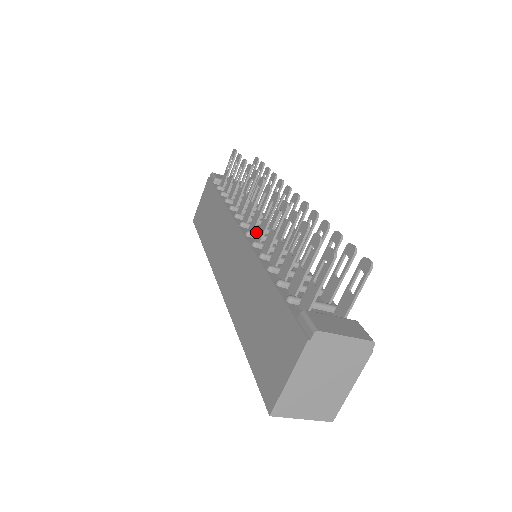
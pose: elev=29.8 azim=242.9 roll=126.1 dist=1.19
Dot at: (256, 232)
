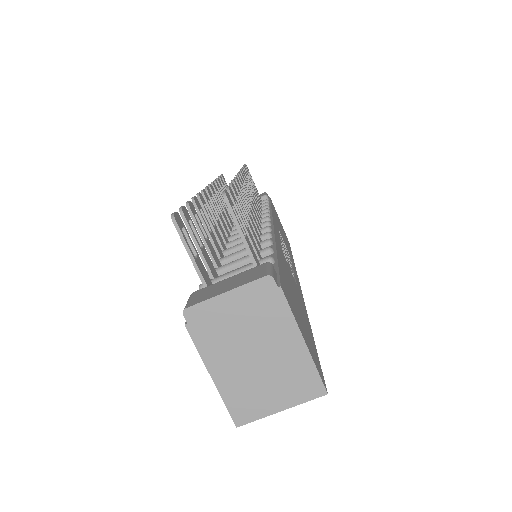
Dot at: occluded
